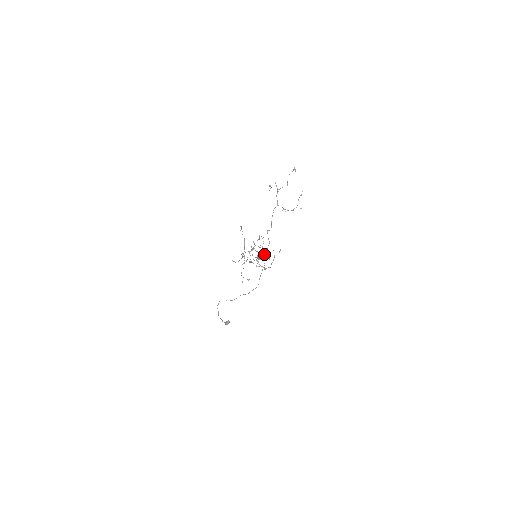
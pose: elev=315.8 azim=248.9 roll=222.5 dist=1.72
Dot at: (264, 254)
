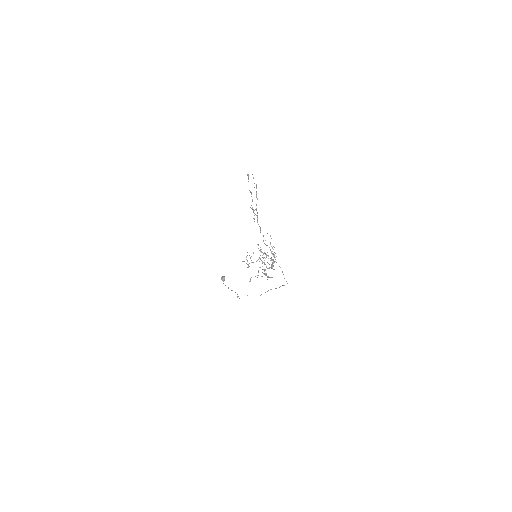
Dot at: occluded
